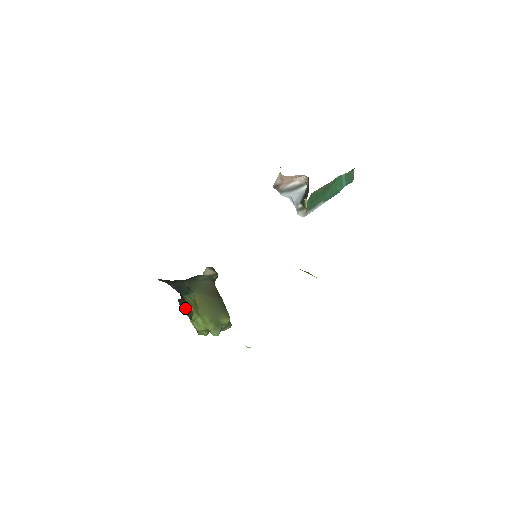
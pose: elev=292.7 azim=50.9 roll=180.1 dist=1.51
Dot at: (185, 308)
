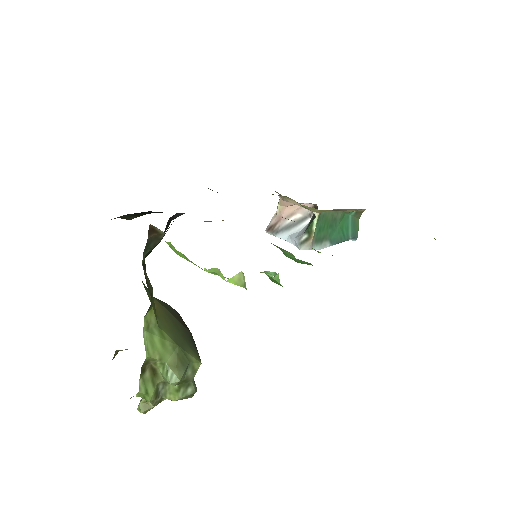
Dot at: (147, 276)
